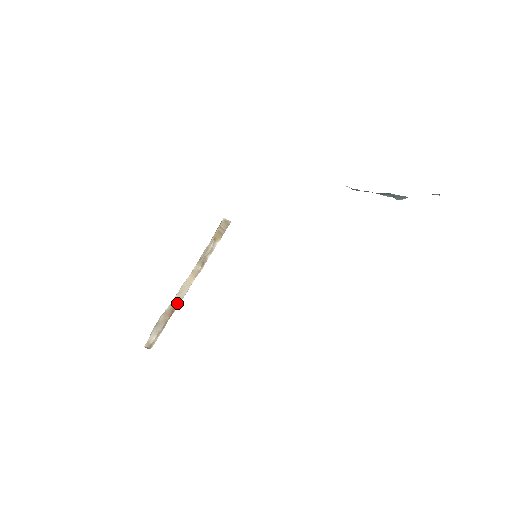
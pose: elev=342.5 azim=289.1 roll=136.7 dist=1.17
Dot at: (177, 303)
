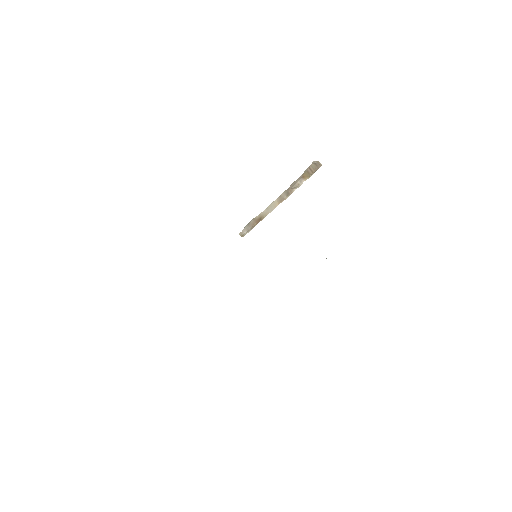
Dot at: (263, 216)
